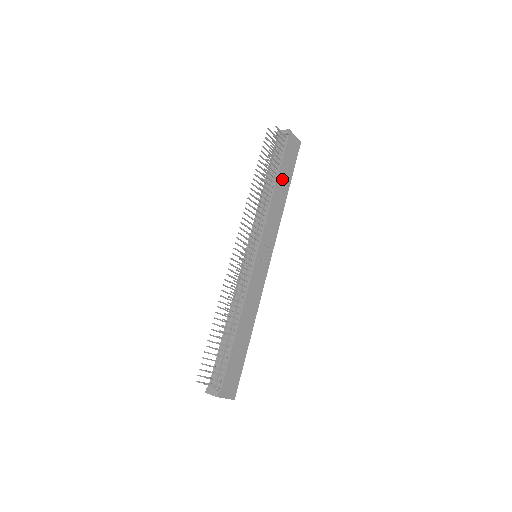
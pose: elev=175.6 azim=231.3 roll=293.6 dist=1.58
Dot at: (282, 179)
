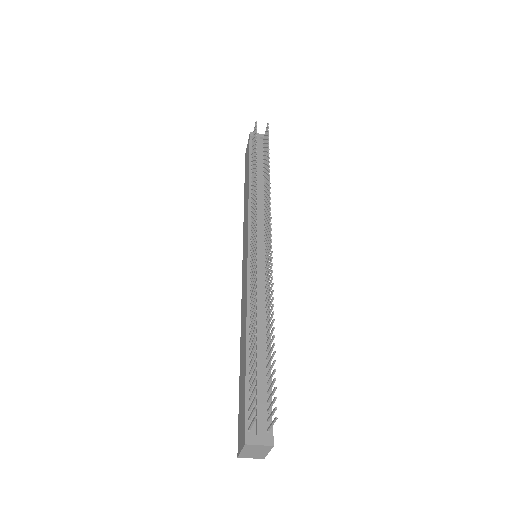
Dot at: occluded
